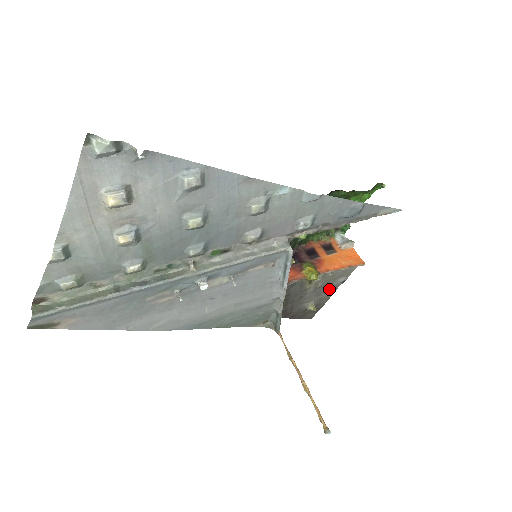
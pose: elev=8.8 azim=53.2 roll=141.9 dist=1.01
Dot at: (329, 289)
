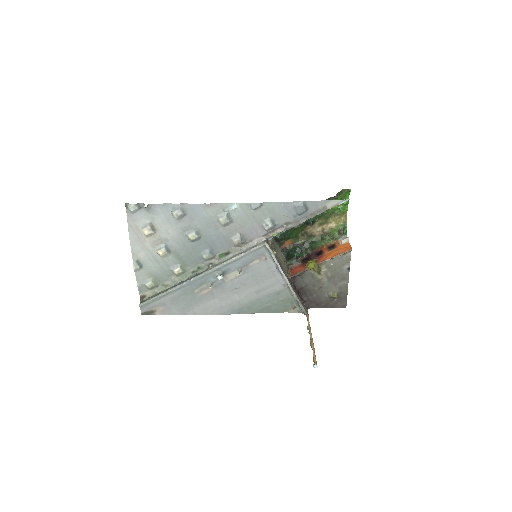
Dot at: (342, 278)
